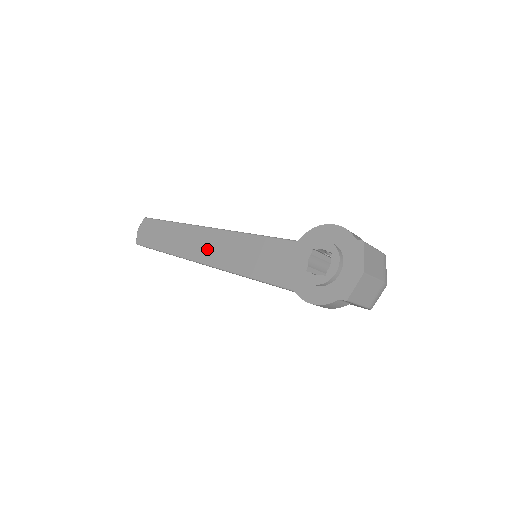
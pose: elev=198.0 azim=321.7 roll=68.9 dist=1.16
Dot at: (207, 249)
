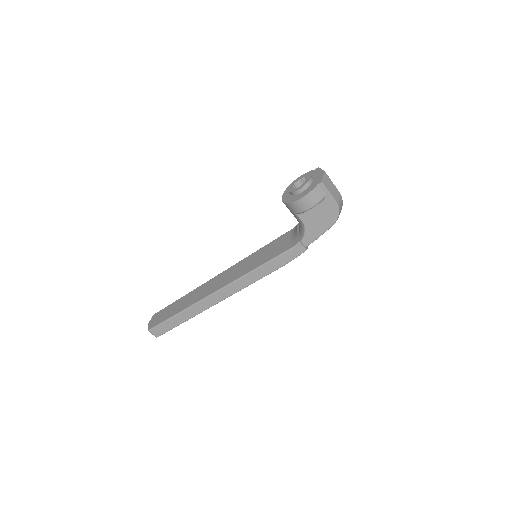
Dot at: (216, 284)
